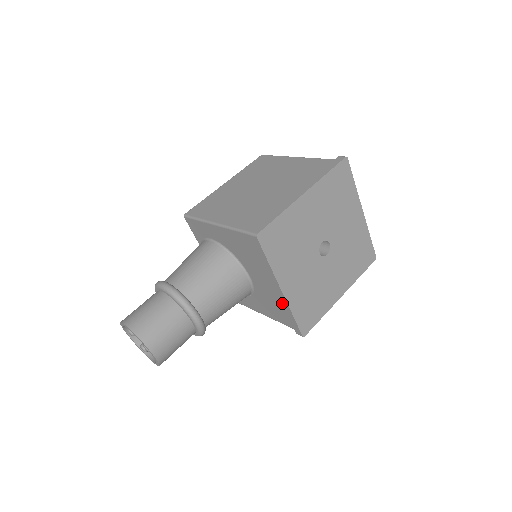
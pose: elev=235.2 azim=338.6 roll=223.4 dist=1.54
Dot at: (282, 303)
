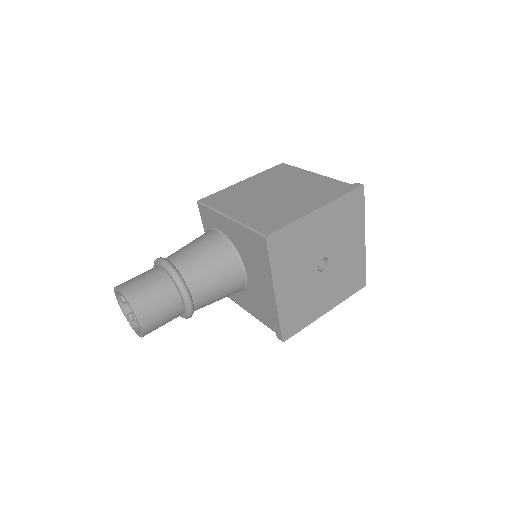
Dot at: (272, 306)
